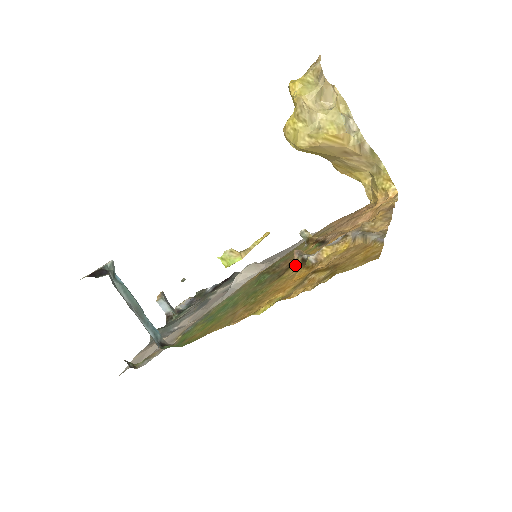
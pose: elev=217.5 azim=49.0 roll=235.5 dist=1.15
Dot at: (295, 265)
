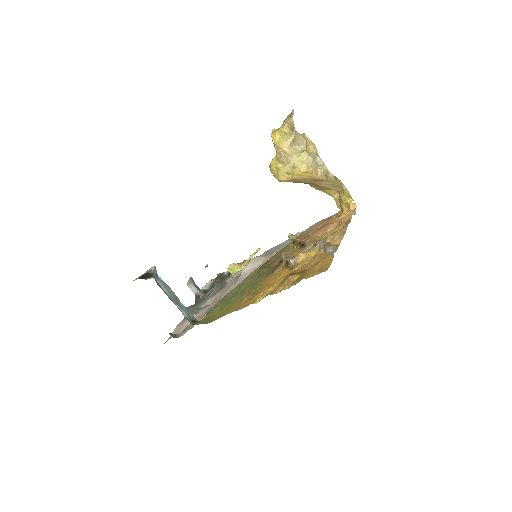
Dot at: (282, 264)
